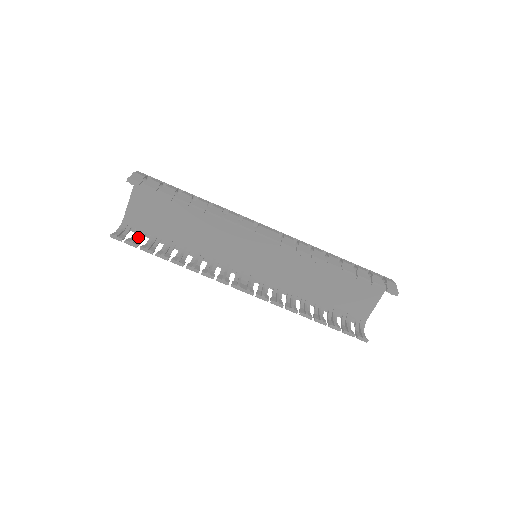
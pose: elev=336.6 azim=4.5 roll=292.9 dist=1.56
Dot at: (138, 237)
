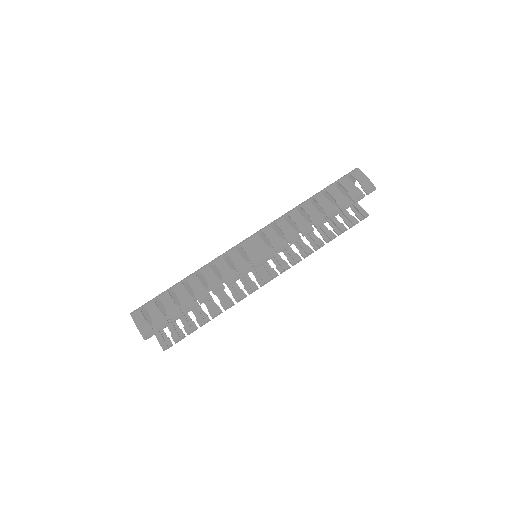
Dot at: (173, 326)
